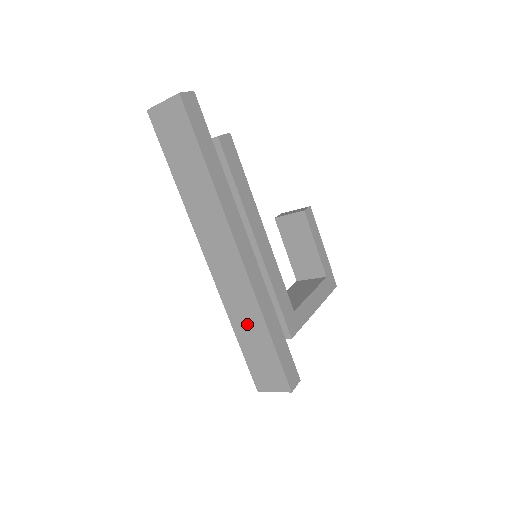
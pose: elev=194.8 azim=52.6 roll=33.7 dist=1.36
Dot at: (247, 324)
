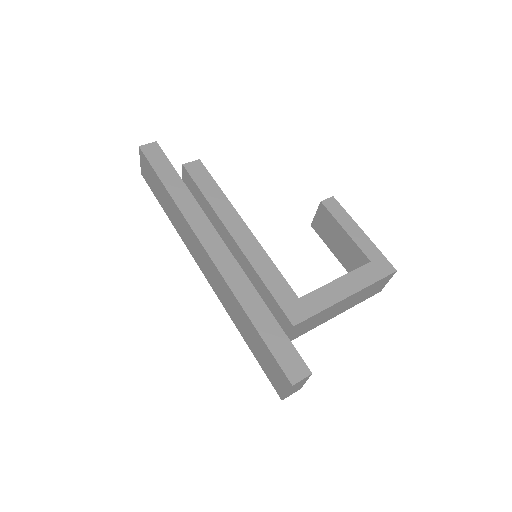
Dot at: (240, 319)
